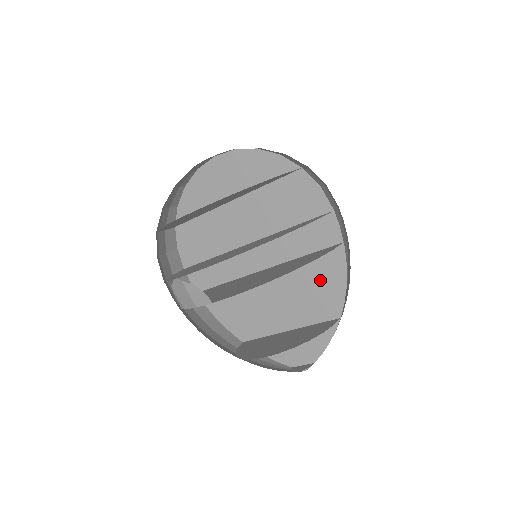
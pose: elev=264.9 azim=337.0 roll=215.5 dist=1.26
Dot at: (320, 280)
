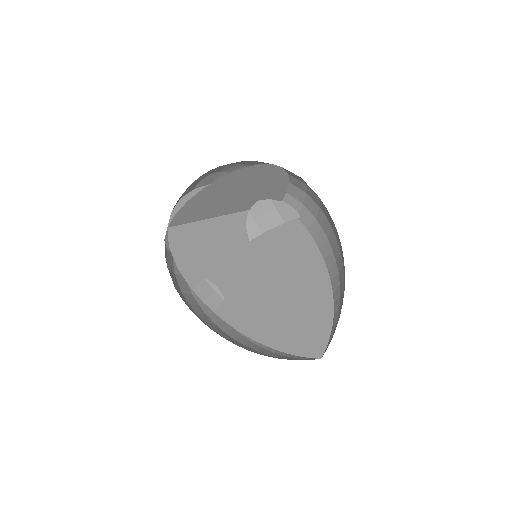
Dot at: (311, 275)
